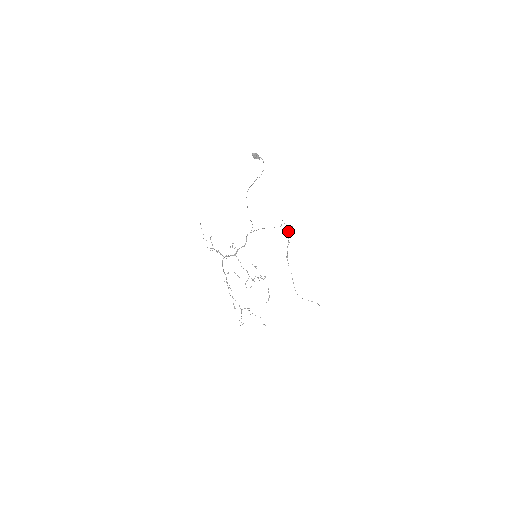
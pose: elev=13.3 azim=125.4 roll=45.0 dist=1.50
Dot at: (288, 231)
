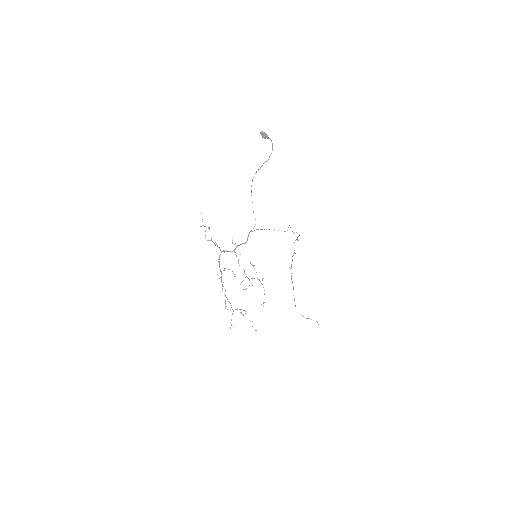
Dot at: (295, 240)
